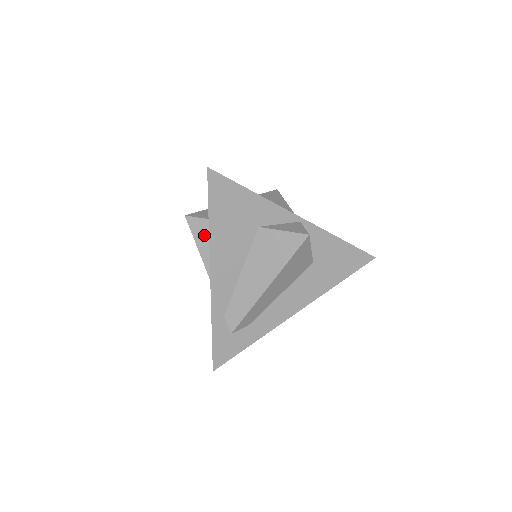
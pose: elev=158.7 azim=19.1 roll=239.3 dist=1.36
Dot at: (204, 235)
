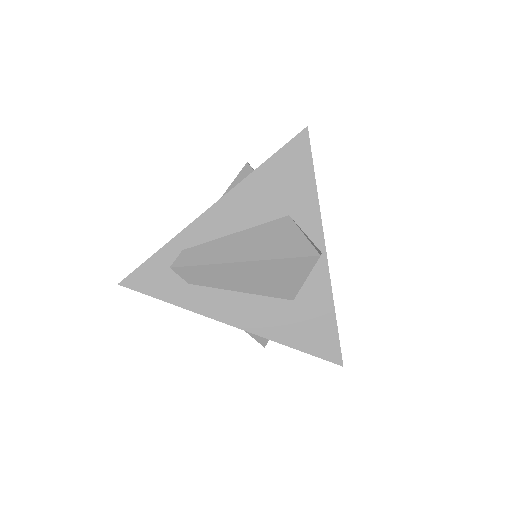
Dot at: occluded
